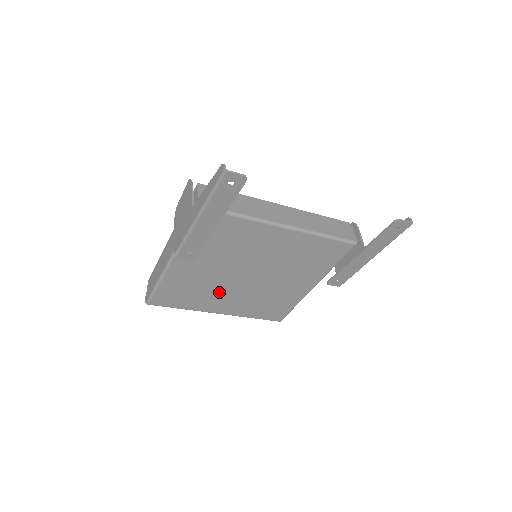
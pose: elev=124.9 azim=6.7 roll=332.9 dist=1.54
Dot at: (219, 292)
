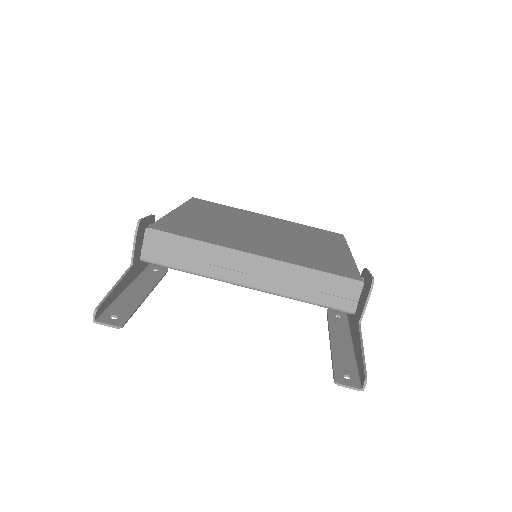
Dot at: occluded
